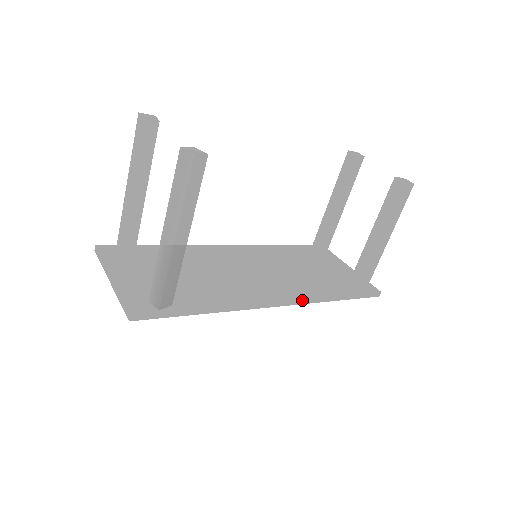
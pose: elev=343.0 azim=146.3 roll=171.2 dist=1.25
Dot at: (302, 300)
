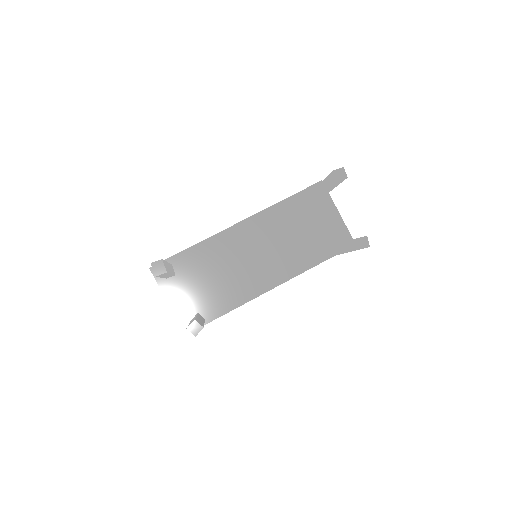
Dot at: occluded
